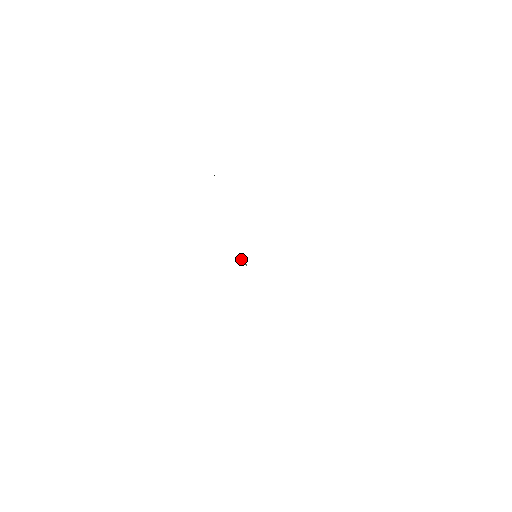
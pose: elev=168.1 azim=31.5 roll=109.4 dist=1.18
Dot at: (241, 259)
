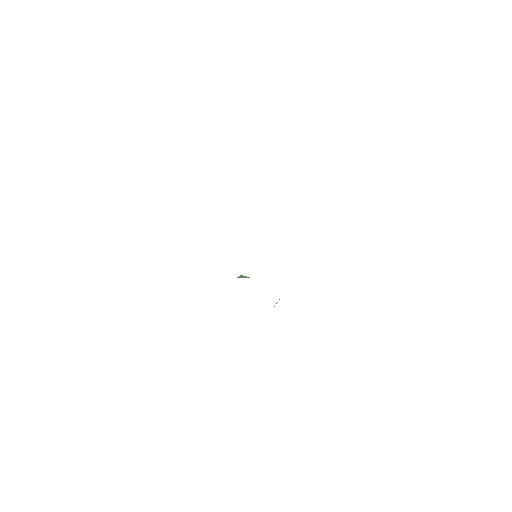
Dot at: (239, 276)
